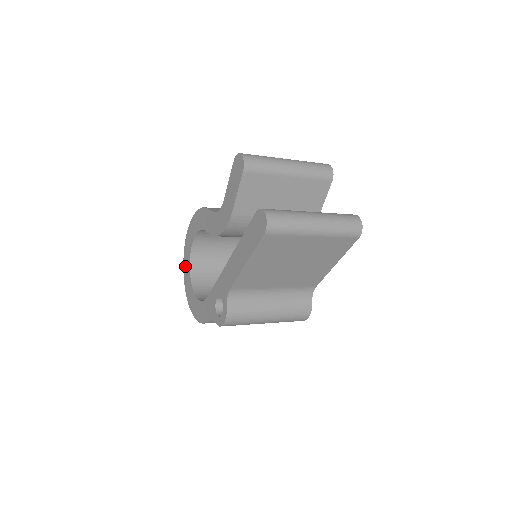
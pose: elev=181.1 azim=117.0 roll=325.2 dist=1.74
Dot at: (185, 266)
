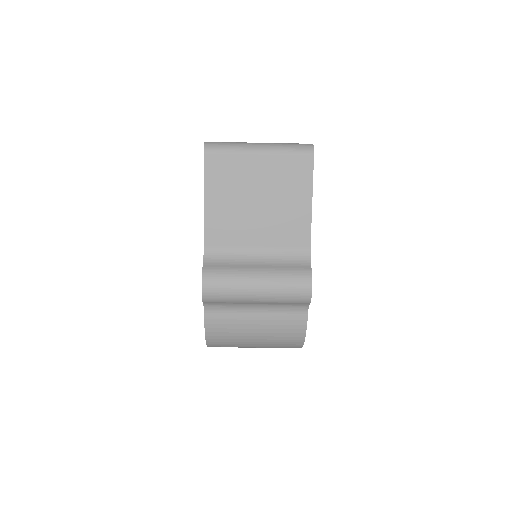
Dot at: occluded
